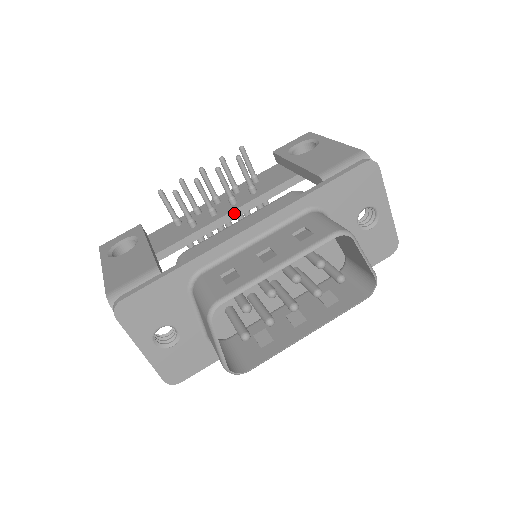
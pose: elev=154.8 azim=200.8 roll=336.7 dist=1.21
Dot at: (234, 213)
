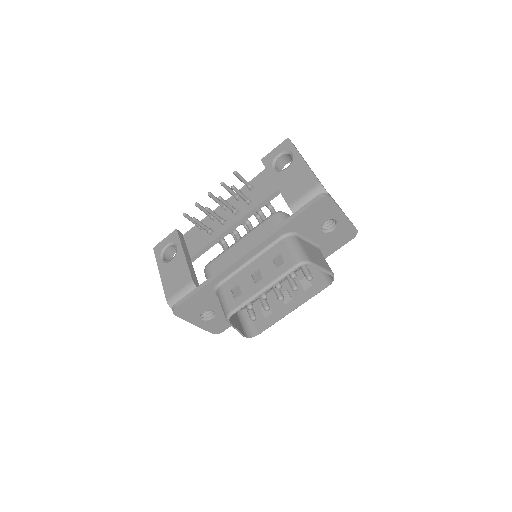
Dot at: (238, 223)
